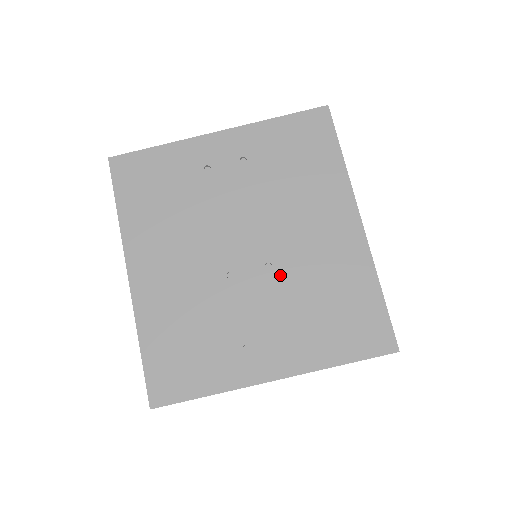
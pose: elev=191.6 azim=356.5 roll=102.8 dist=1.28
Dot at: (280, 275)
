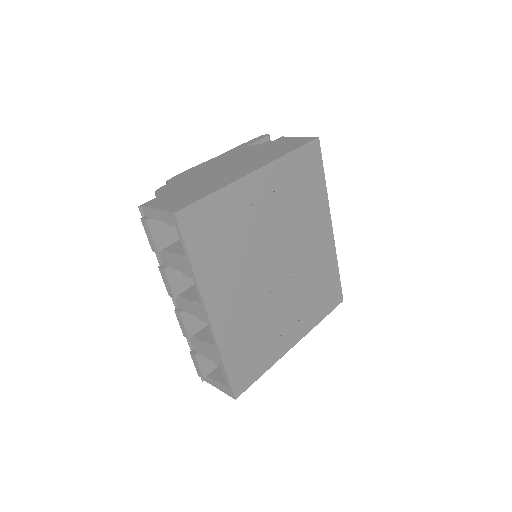
Dot at: (296, 278)
